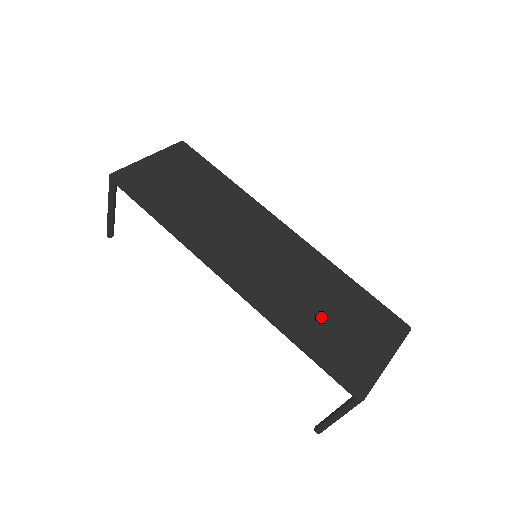
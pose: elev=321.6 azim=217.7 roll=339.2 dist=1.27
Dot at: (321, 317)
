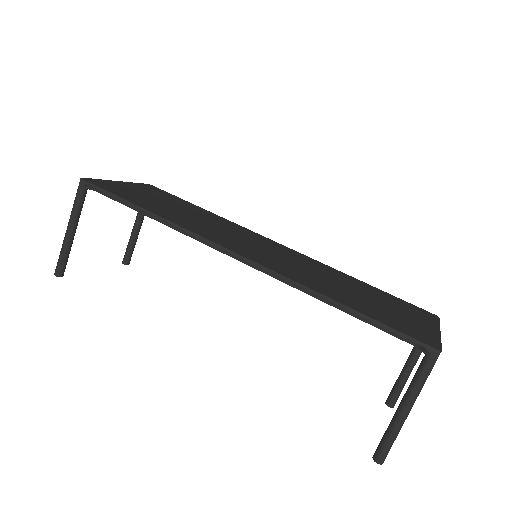
Dot at: (351, 293)
